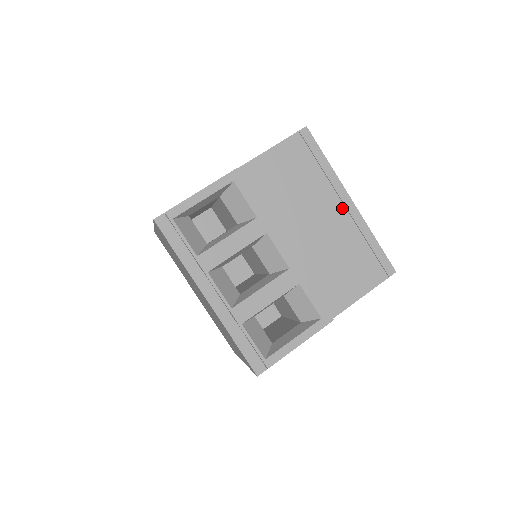
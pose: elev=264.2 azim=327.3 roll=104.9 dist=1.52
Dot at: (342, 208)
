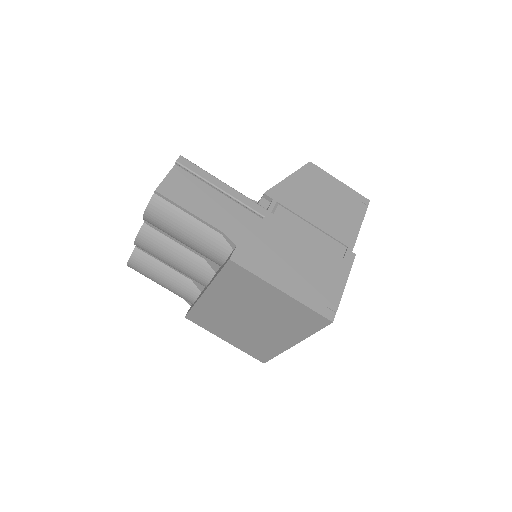
Dot at: occluded
